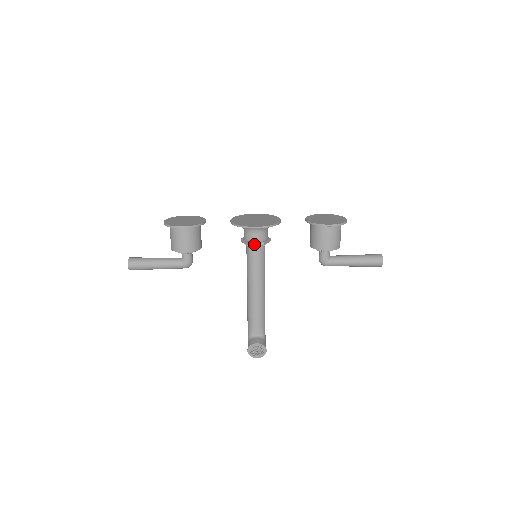
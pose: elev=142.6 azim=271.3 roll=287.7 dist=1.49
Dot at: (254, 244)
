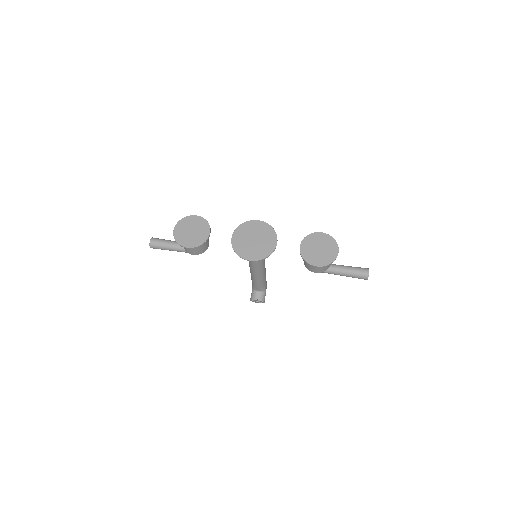
Dot at: occluded
